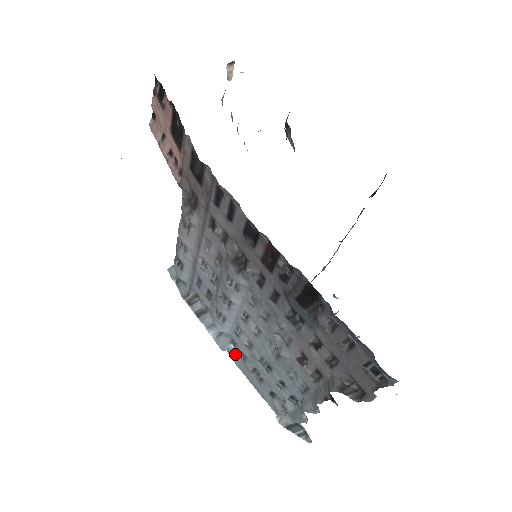
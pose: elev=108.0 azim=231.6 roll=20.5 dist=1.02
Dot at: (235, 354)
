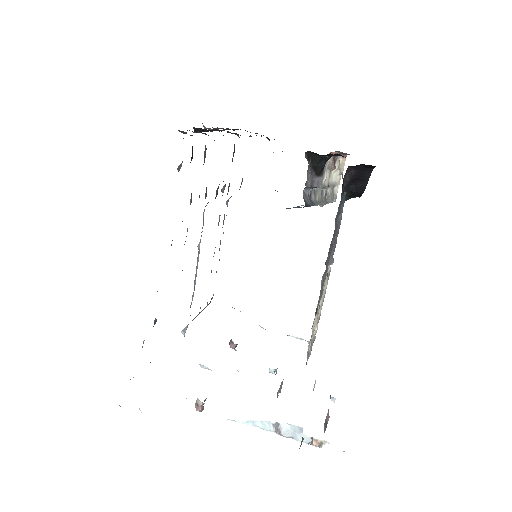
Dot at: occluded
